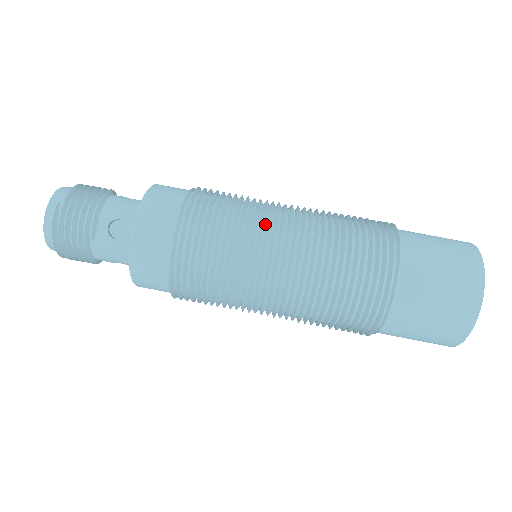
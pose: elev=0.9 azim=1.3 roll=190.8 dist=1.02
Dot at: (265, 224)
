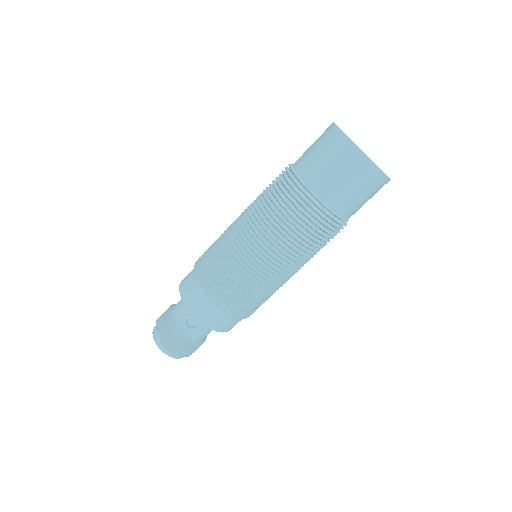
Dot at: (237, 248)
